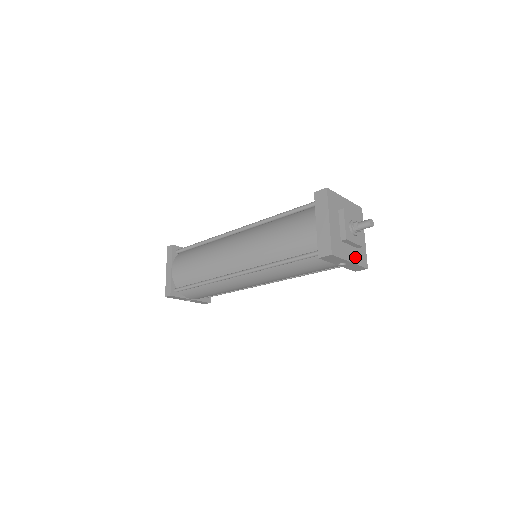
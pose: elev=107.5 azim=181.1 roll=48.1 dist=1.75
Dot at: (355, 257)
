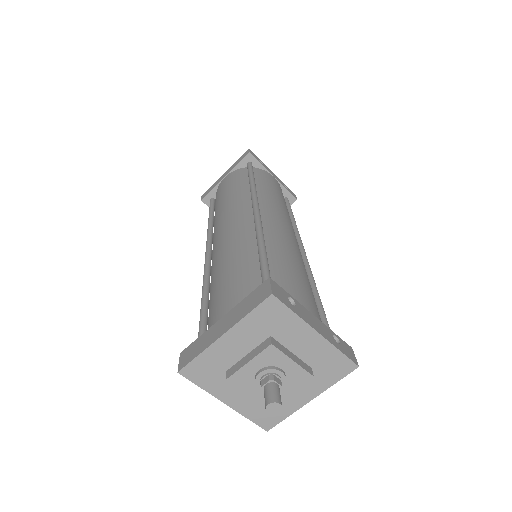
Dot at: (246, 404)
